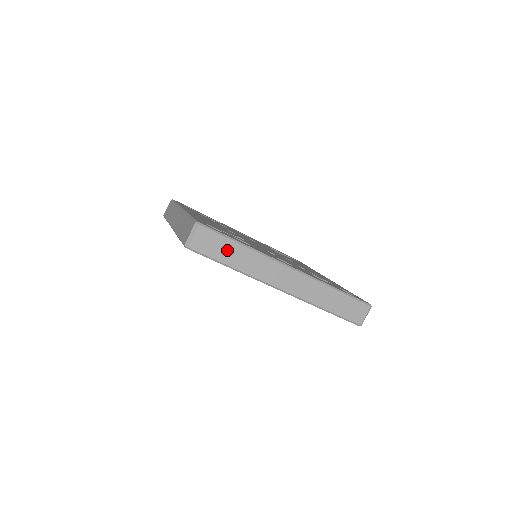
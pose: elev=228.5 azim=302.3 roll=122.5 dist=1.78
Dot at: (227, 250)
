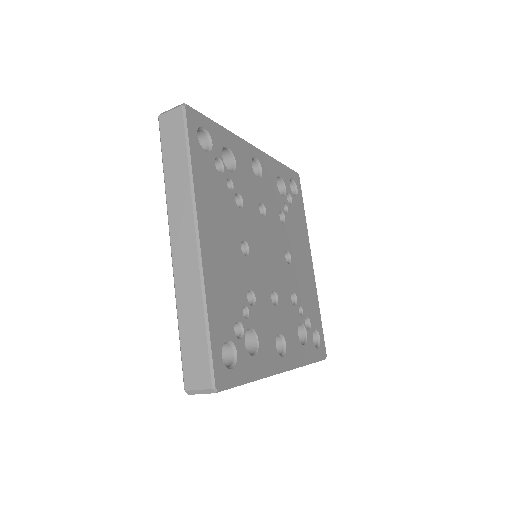
Dot at: occluded
